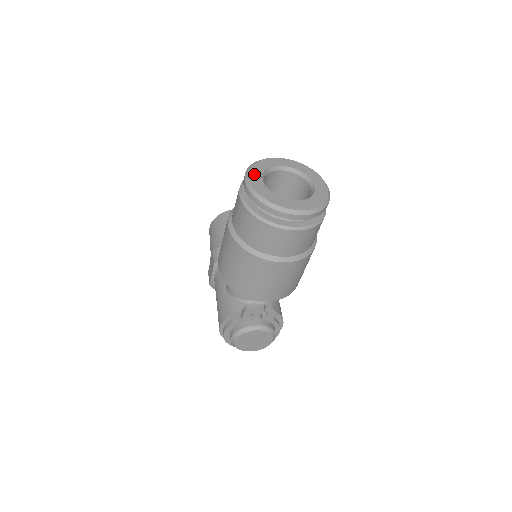
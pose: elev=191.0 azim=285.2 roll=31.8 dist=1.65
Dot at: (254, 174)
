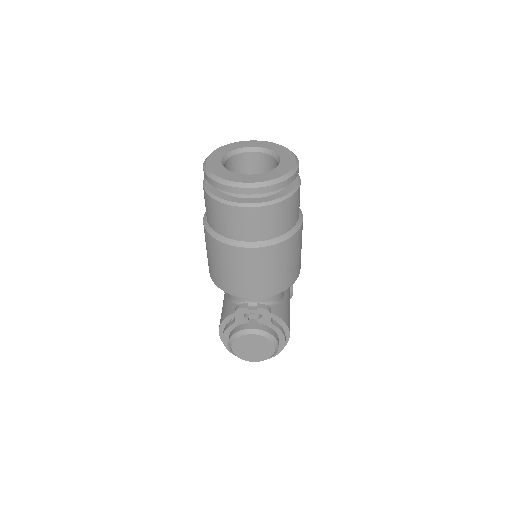
Dot at: (214, 156)
